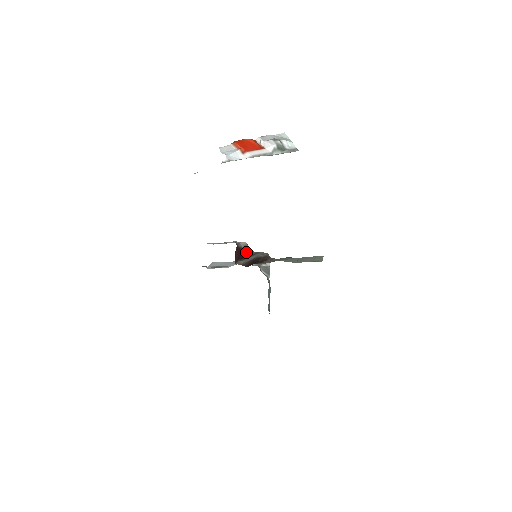
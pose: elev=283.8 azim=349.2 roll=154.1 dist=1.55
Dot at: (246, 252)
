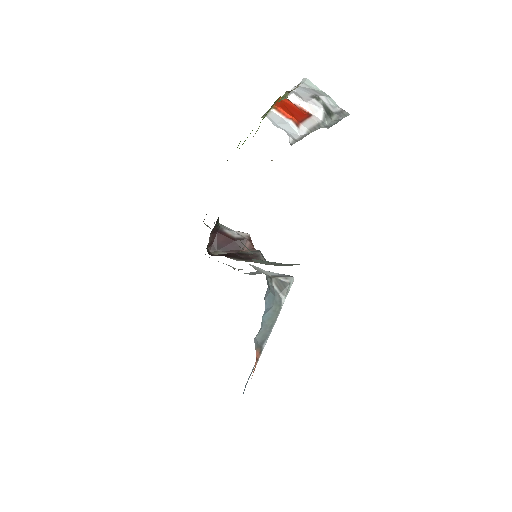
Dot at: (240, 245)
